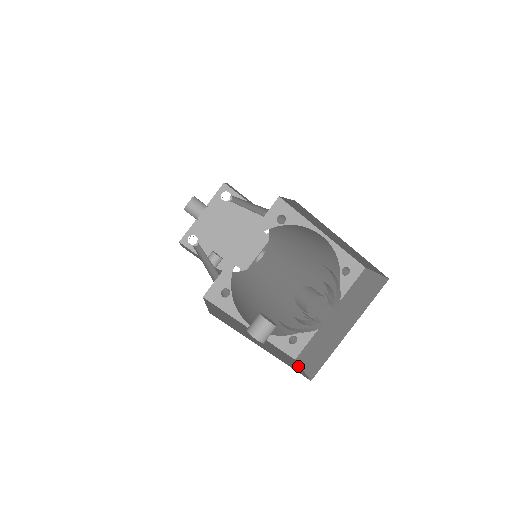
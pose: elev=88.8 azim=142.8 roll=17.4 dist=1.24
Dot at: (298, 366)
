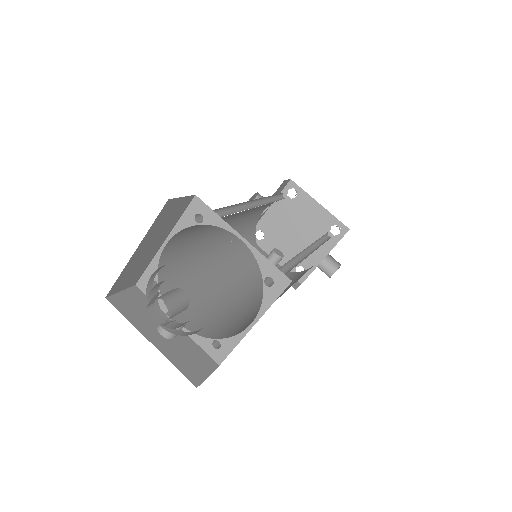
Dot at: (206, 371)
